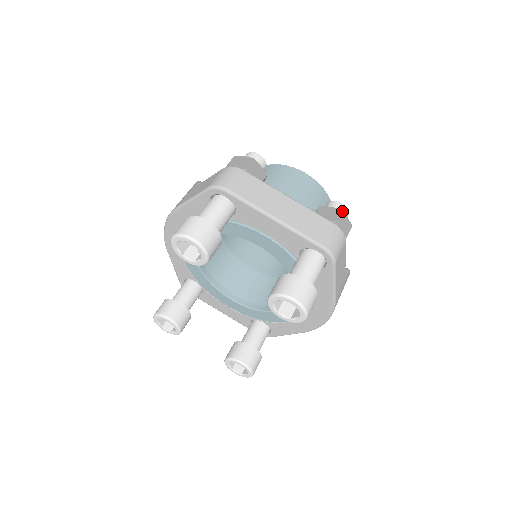
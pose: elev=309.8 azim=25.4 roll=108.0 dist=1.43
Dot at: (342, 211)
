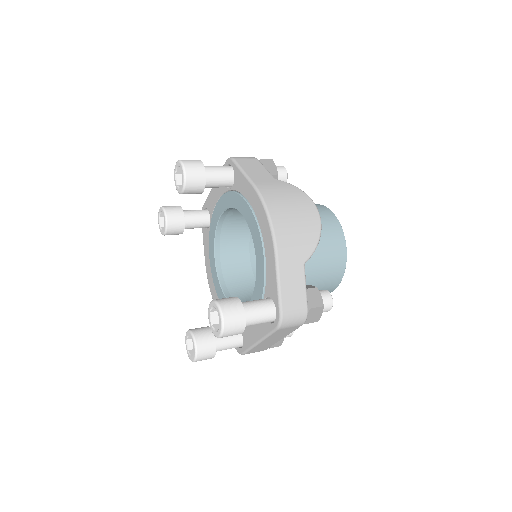
Dot at: occluded
